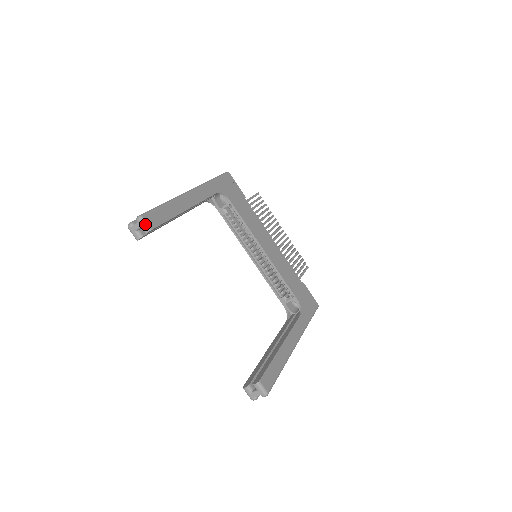
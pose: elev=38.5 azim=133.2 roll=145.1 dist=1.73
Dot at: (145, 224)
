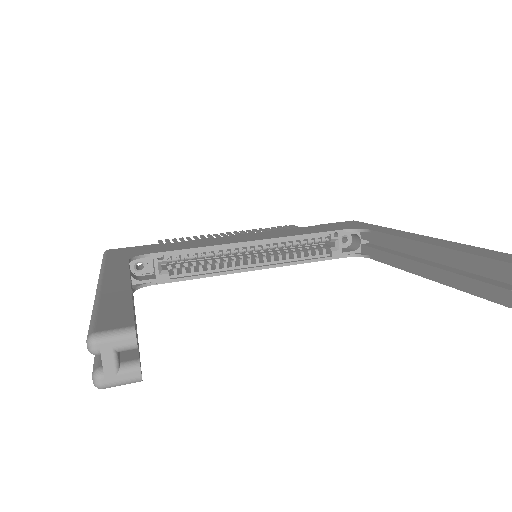
Dot at: (113, 335)
